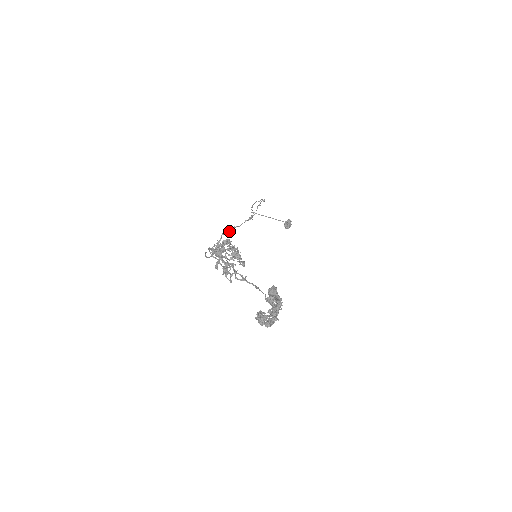
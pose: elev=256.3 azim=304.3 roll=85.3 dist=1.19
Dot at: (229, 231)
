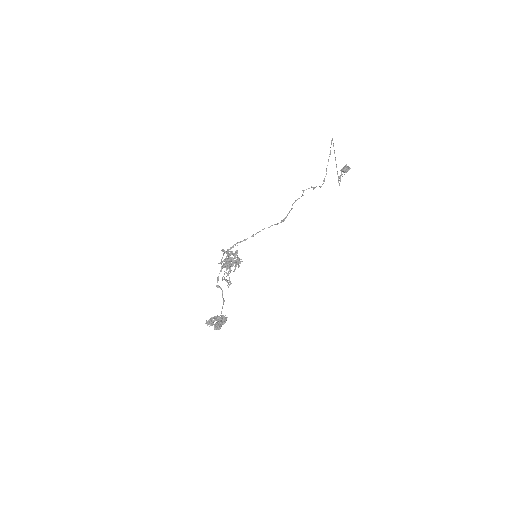
Dot at: (253, 236)
